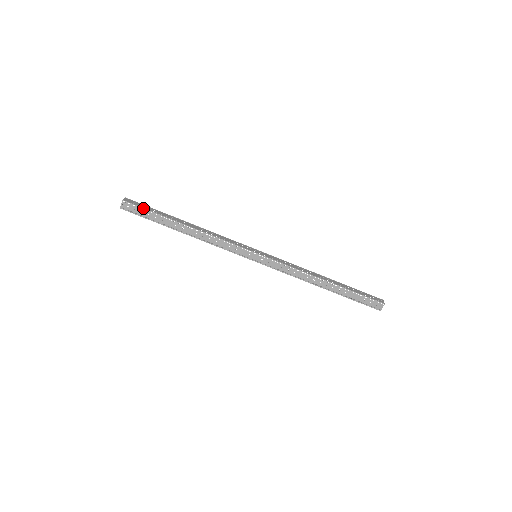
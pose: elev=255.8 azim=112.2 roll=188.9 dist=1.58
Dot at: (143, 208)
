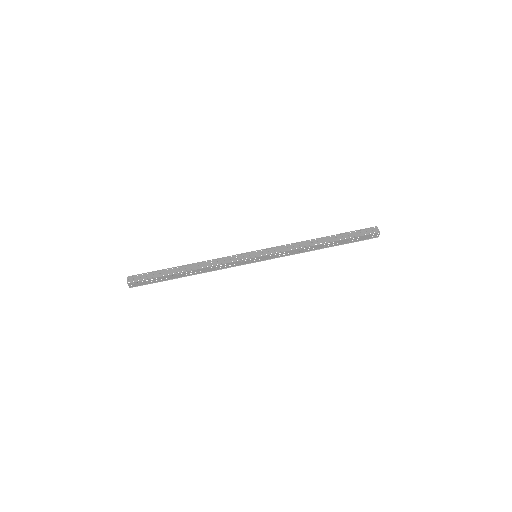
Dot at: (146, 273)
